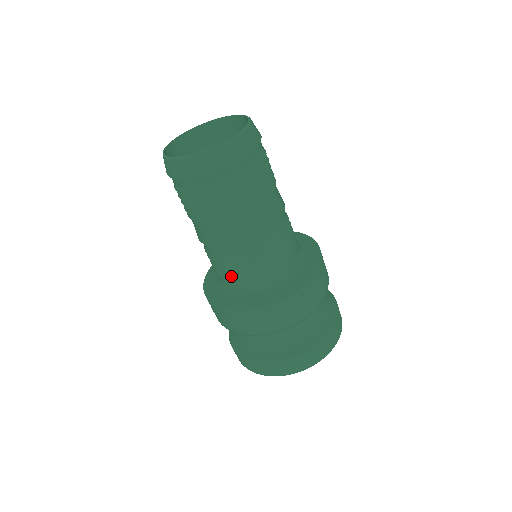
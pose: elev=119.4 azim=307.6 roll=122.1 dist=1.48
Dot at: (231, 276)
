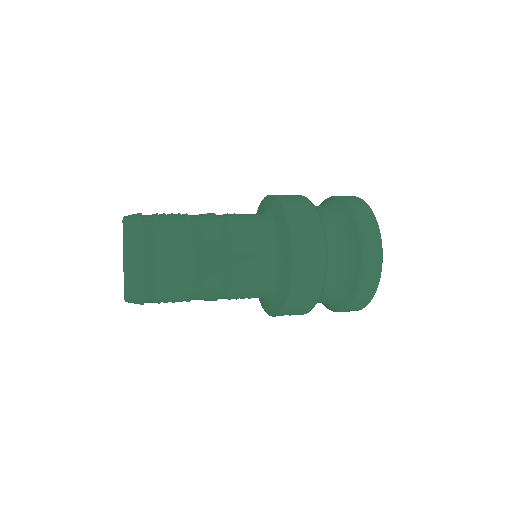
Dot at: (255, 291)
